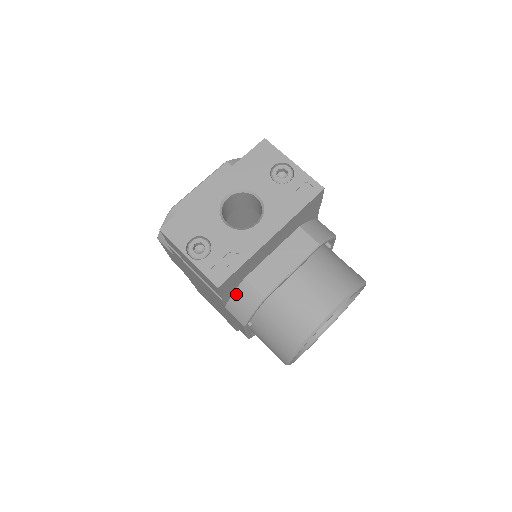
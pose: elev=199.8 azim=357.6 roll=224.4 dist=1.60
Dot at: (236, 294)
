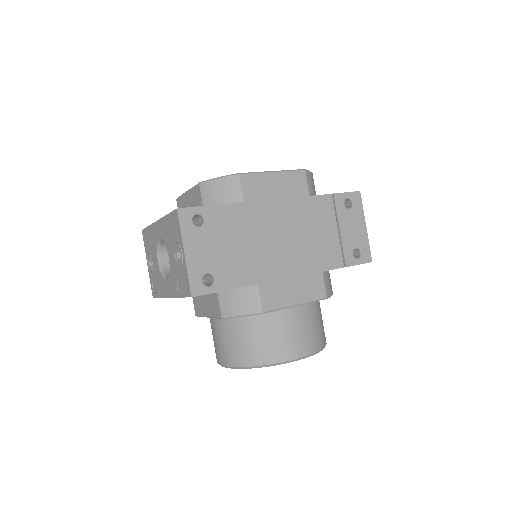
Dot at: occluded
